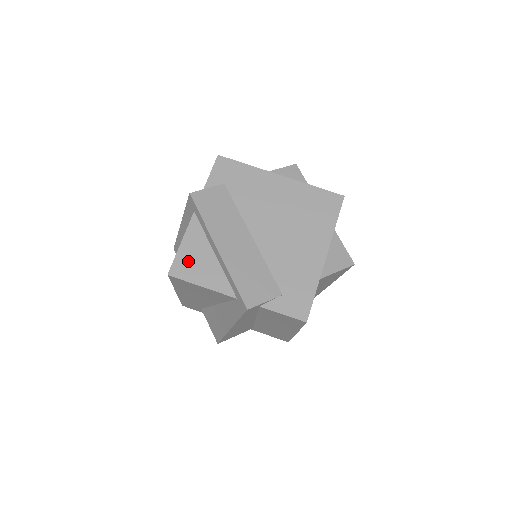
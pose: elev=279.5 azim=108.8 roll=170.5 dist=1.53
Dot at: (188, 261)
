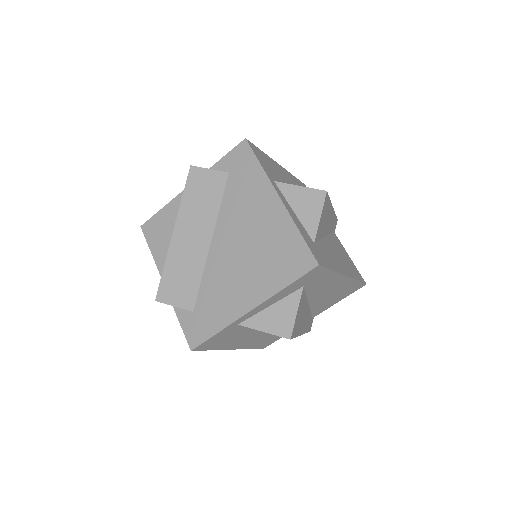
Dot at: (158, 226)
